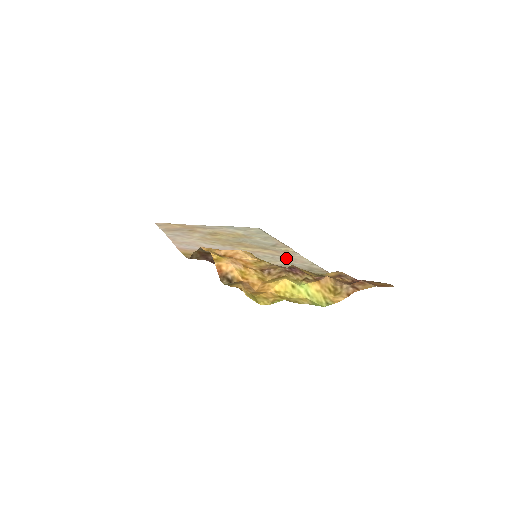
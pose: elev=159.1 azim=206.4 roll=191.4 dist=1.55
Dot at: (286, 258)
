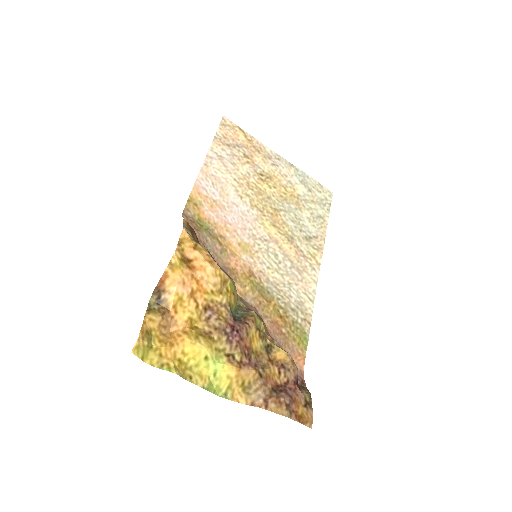
Dot at: (294, 271)
